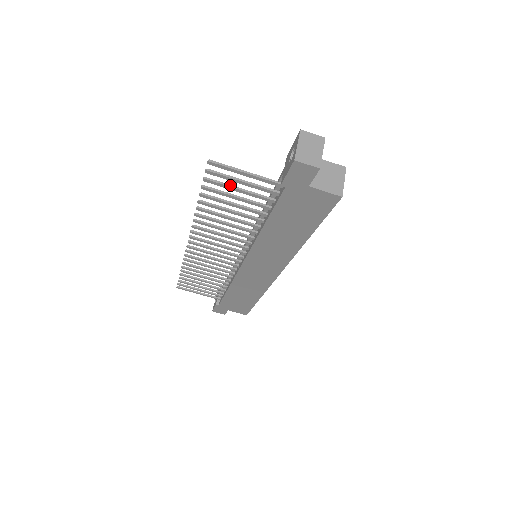
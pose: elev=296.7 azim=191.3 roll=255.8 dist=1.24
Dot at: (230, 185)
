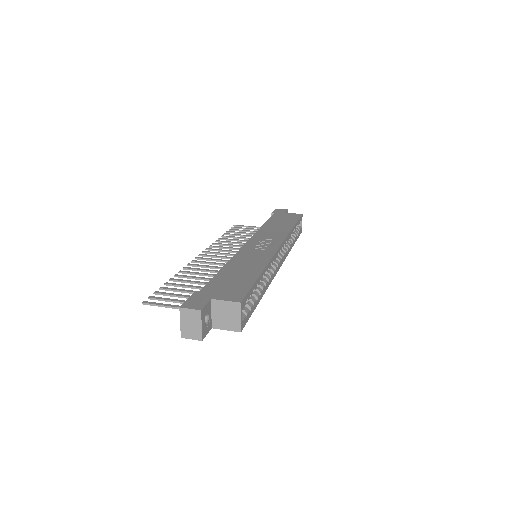
Dot at: (173, 295)
